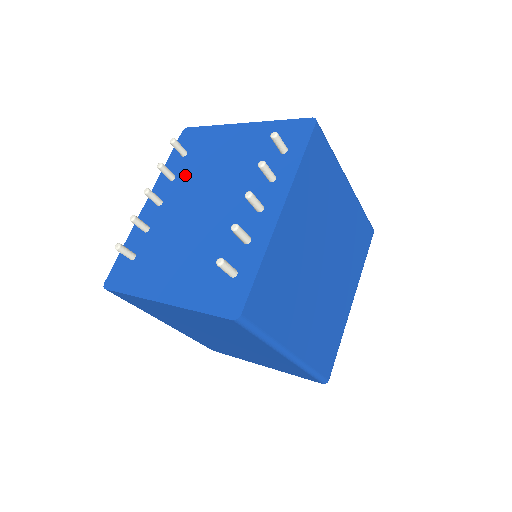
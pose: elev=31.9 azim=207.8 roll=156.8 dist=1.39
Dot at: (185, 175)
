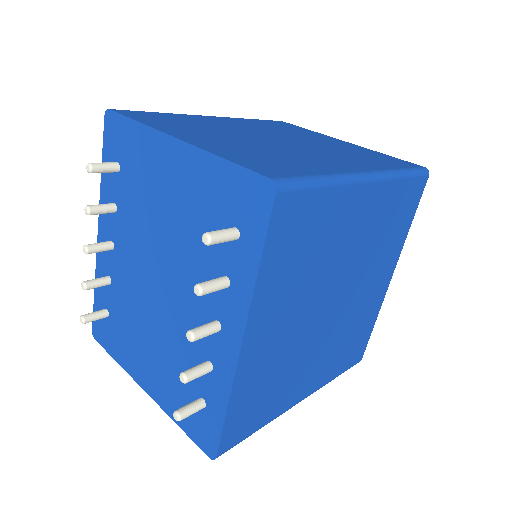
Dot at: (126, 211)
